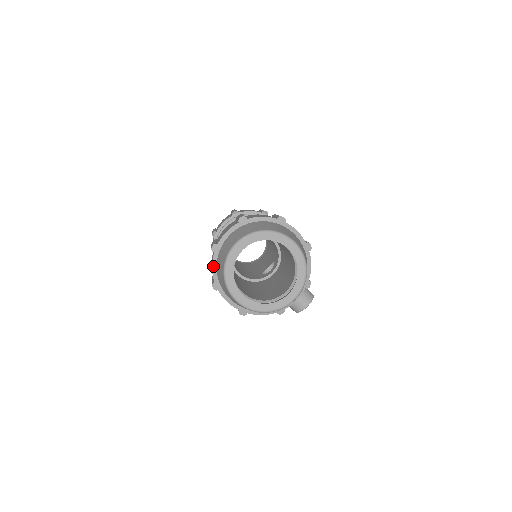
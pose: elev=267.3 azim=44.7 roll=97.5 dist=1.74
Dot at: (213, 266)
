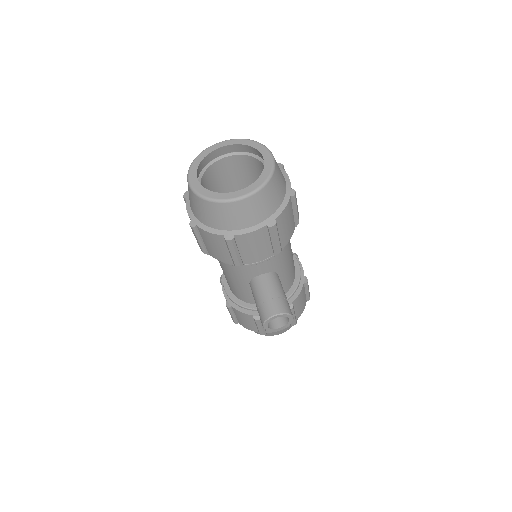
Dot at: occluded
